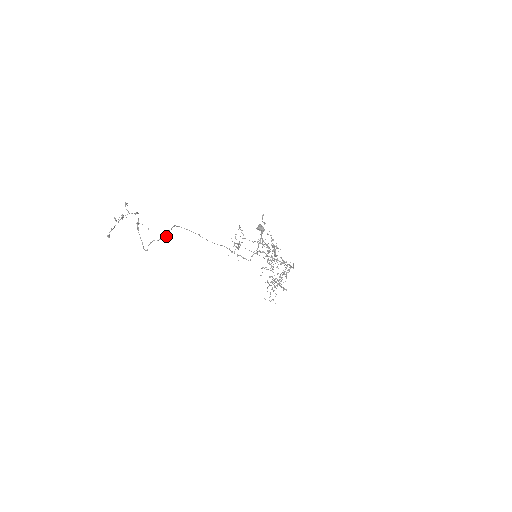
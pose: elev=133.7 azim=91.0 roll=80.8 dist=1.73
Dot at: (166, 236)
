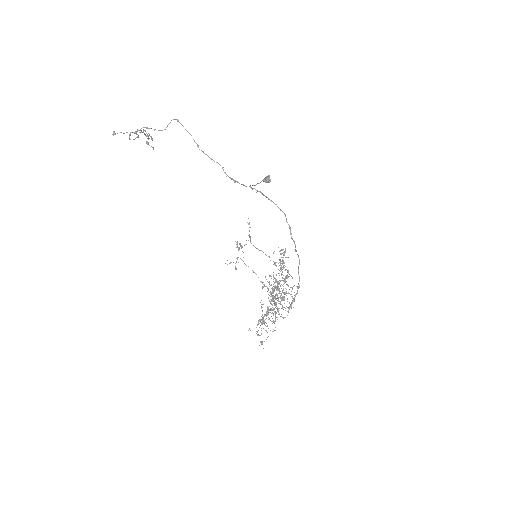
Dot at: (165, 129)
